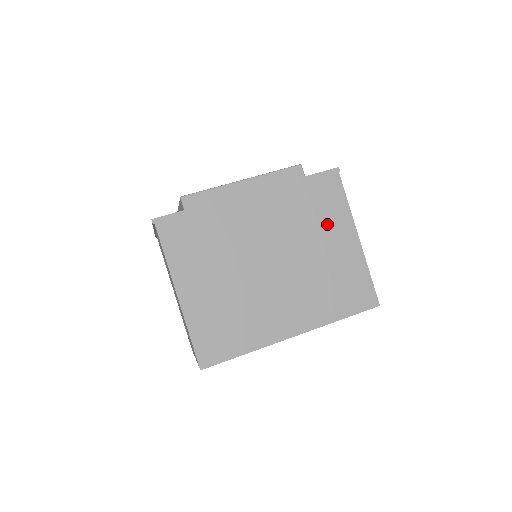
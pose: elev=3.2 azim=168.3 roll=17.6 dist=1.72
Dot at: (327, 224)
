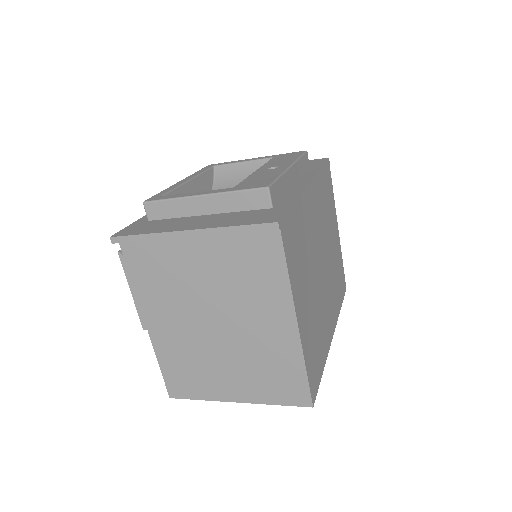
Dot at: (331, 216)
